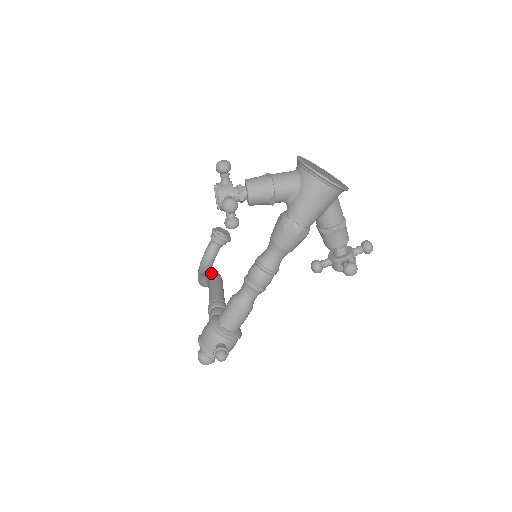
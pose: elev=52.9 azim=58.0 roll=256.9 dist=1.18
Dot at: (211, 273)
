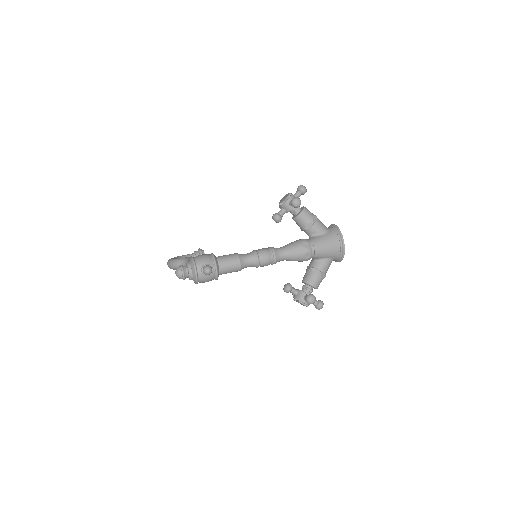
Dot at: occluded
